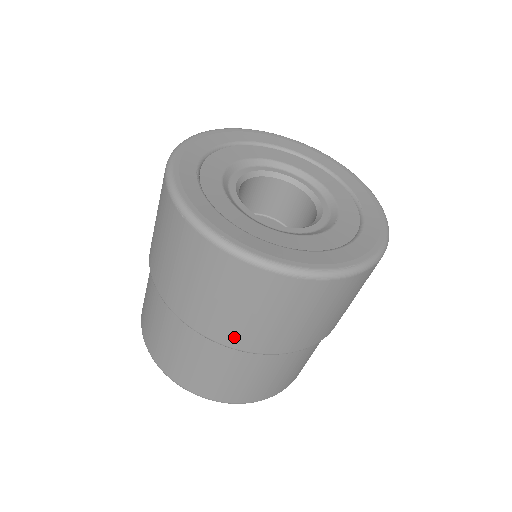
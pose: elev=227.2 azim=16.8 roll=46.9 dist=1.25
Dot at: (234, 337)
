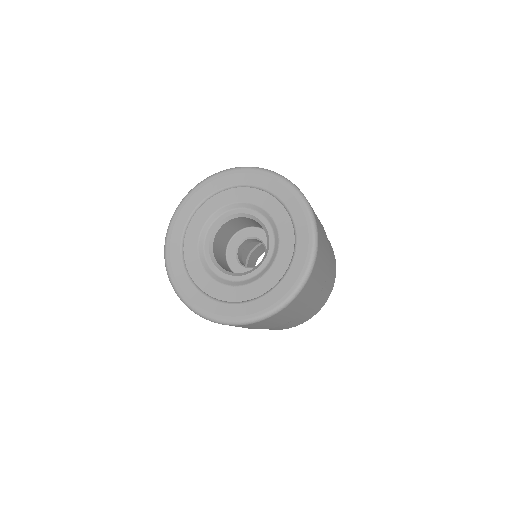
Dot at: occluded
